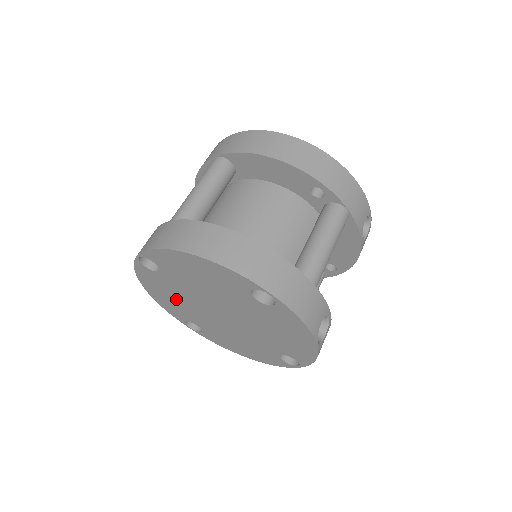
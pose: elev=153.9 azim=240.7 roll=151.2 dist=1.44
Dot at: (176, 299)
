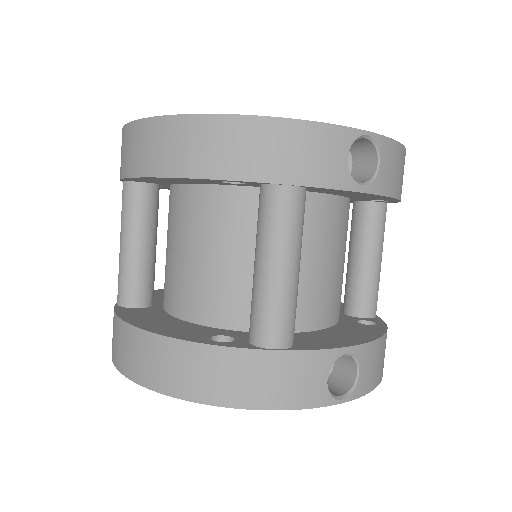
Dot at: occluded
